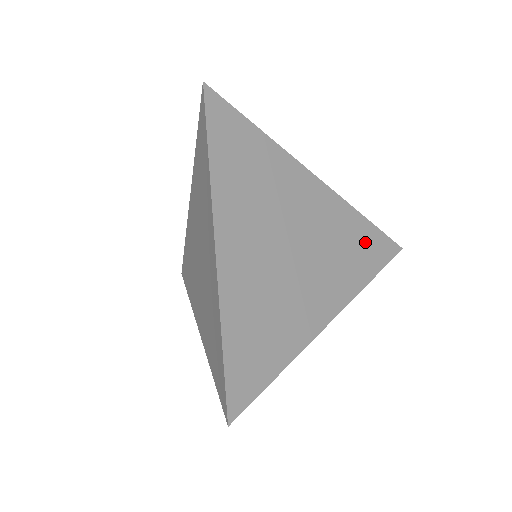
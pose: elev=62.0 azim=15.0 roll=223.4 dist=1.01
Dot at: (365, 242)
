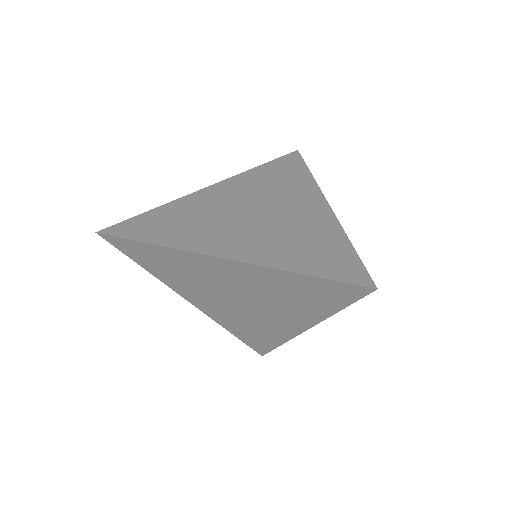
Dot at: (312, 290)
